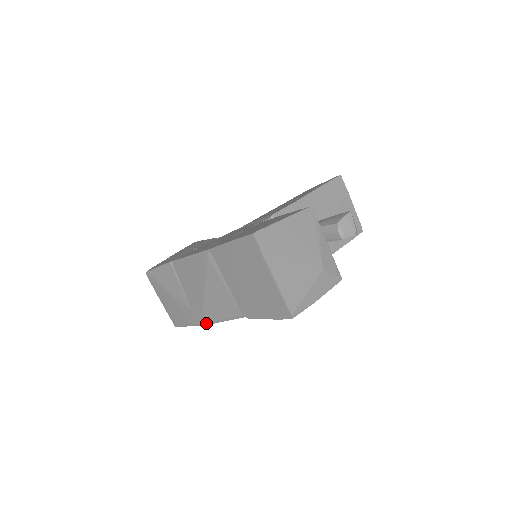
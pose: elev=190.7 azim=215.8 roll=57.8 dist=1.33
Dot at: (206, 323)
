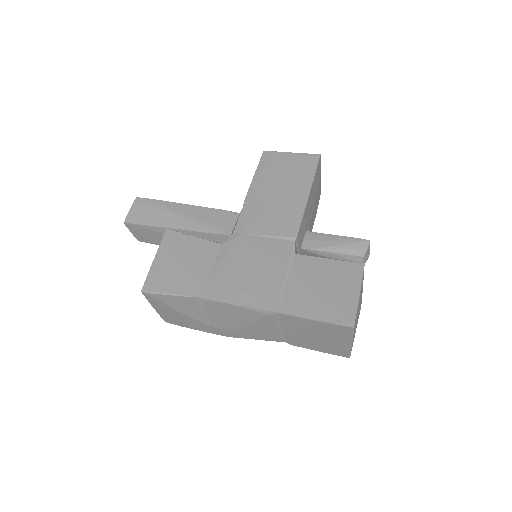
Dot at: (229, 336)
